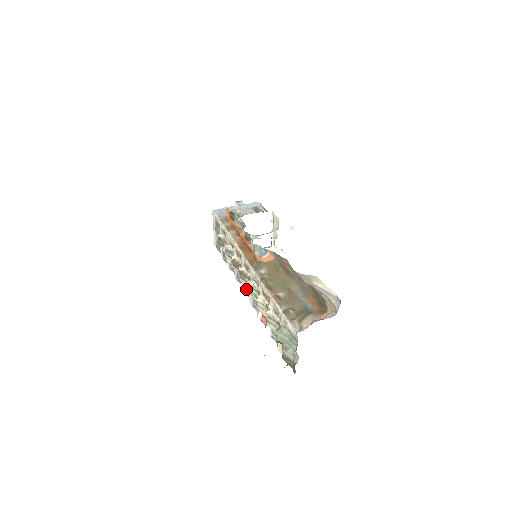
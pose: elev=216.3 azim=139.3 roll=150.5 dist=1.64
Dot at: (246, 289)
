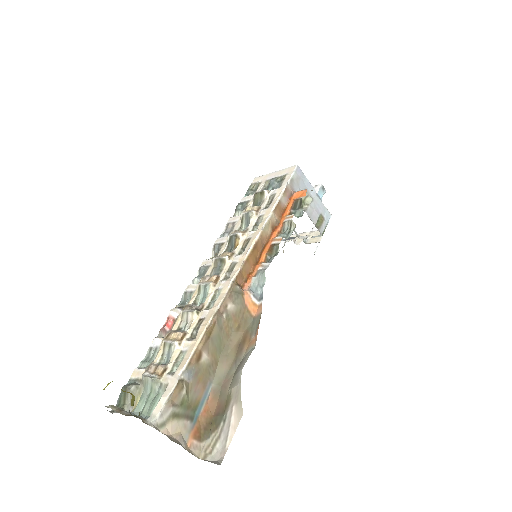
Dot at: (202, 278)
